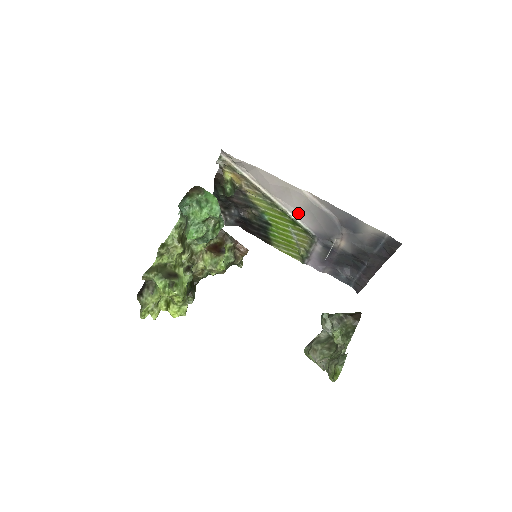
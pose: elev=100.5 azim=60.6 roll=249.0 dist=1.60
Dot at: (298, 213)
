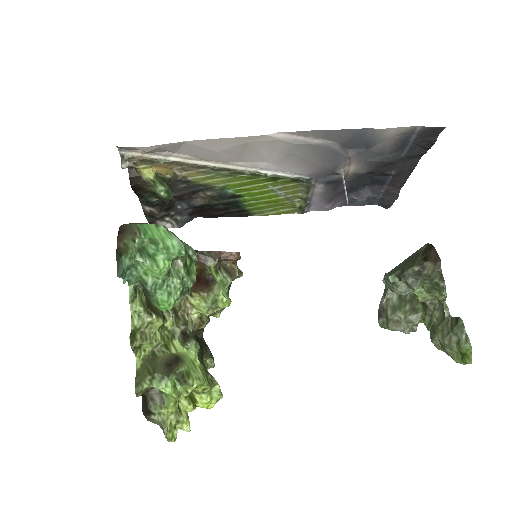
Dot at: (275, 165)
